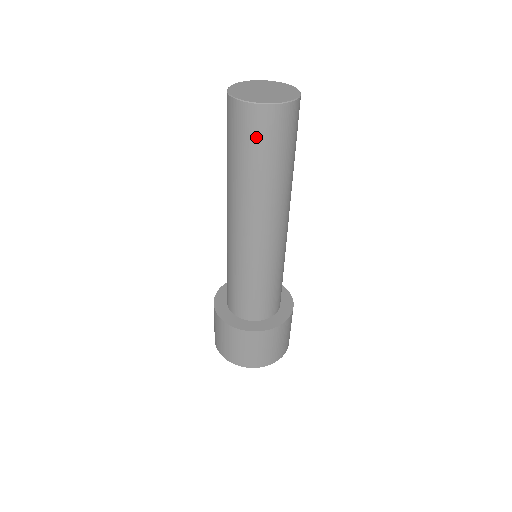
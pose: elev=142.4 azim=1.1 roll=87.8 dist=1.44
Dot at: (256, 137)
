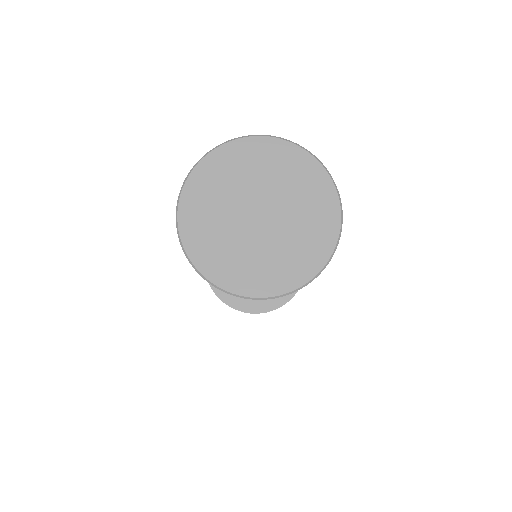
Dot at: occluded
